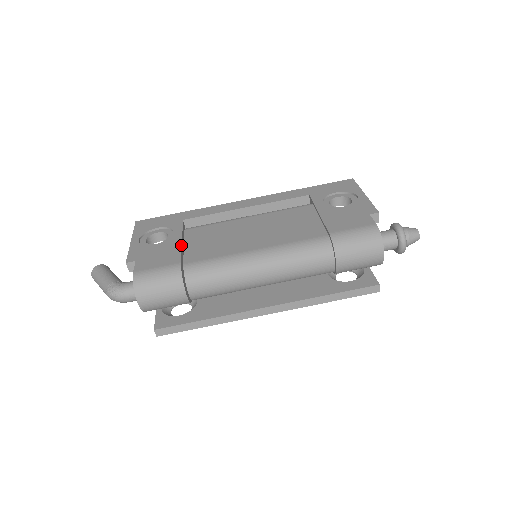
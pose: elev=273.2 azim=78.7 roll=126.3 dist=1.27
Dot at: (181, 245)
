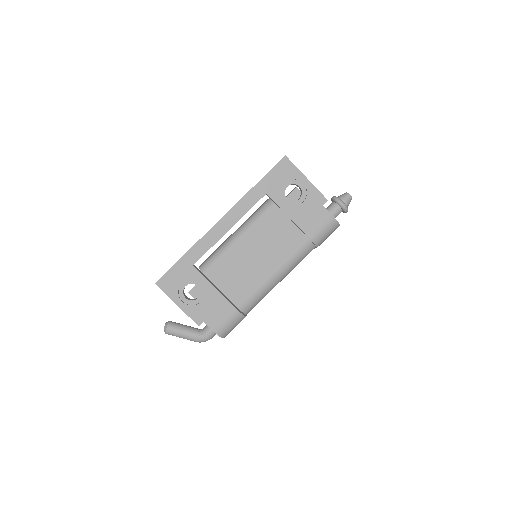
Dot at: (220, 293)
